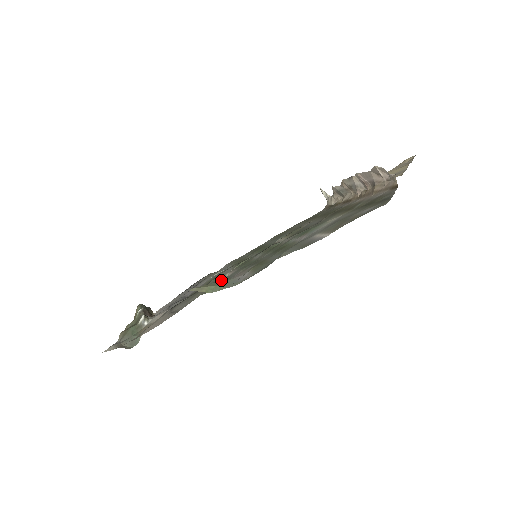
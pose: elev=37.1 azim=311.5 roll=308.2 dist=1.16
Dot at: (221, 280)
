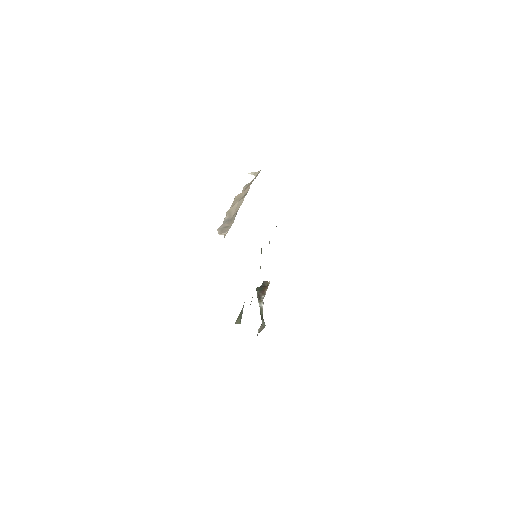
Dot at: occluded
